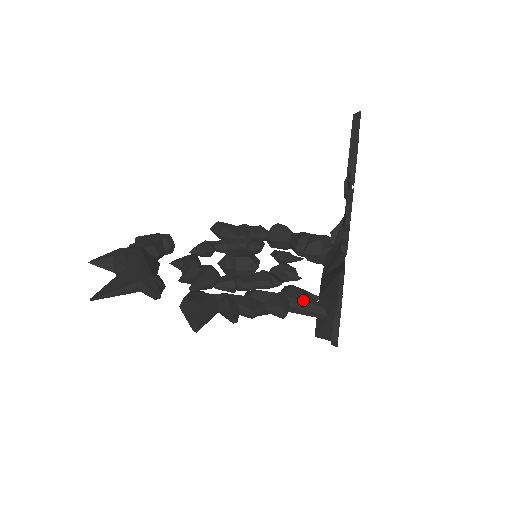
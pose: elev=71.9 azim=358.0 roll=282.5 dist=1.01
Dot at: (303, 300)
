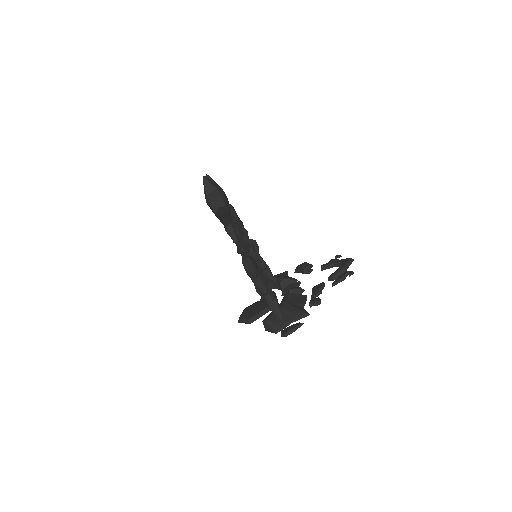
Dot at: (278, 305)
